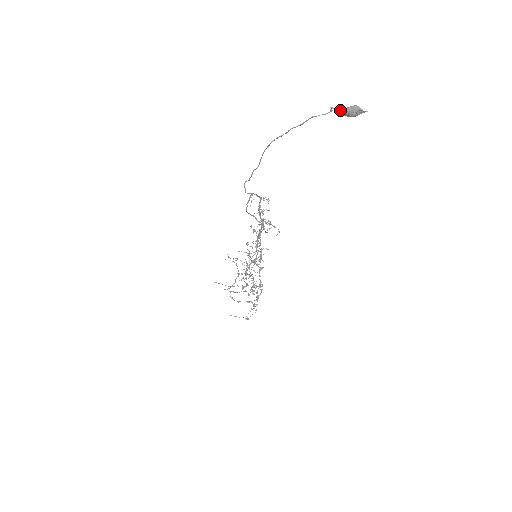
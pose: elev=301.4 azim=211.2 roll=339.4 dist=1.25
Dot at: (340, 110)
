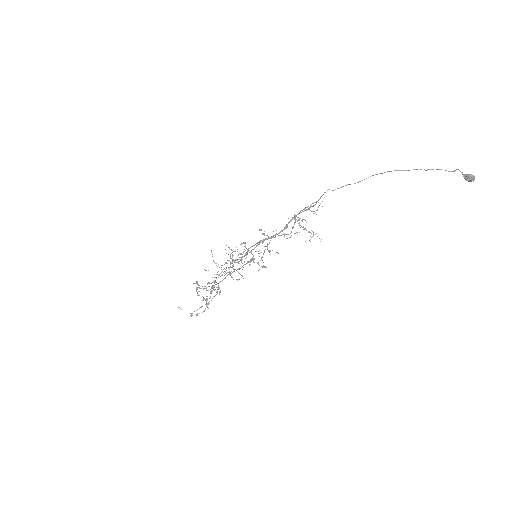
Dot at: occluded
